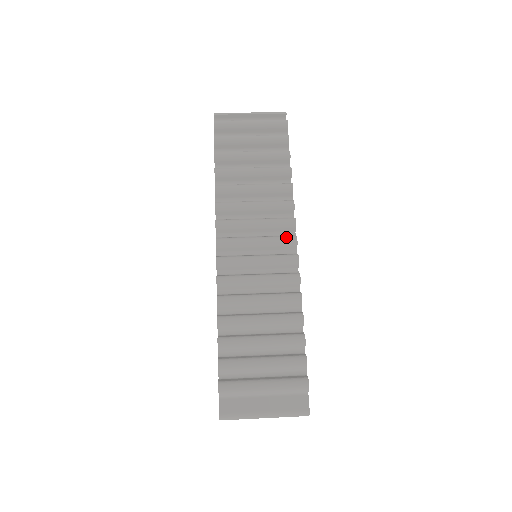
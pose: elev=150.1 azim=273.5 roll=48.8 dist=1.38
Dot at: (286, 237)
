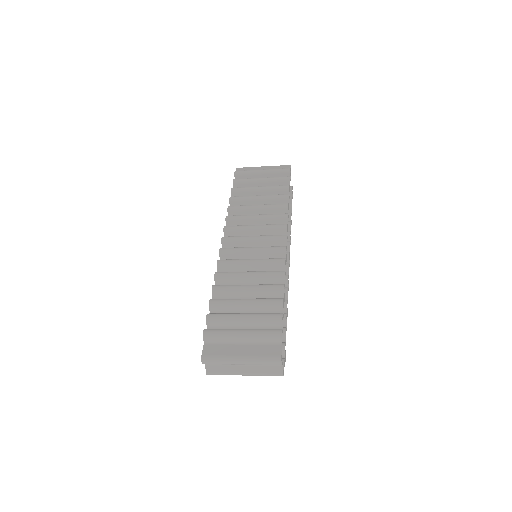
Dot at: (278, 235)
